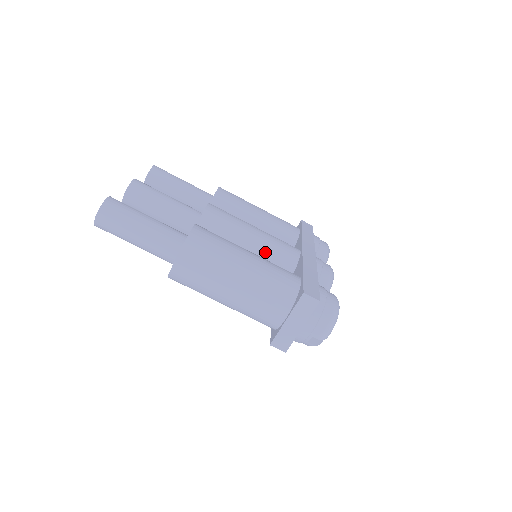
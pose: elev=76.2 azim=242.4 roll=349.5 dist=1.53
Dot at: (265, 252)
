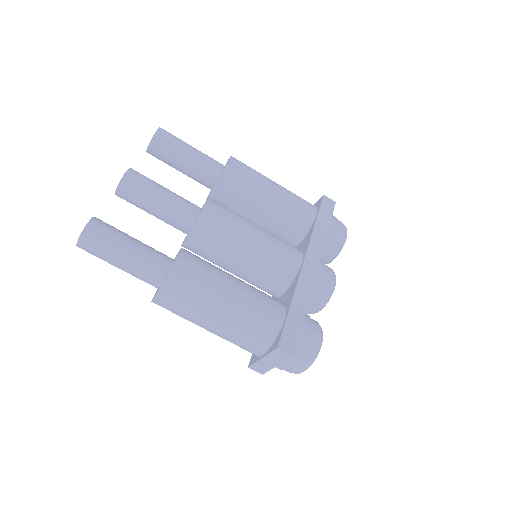
Dot at: (260, 266)
